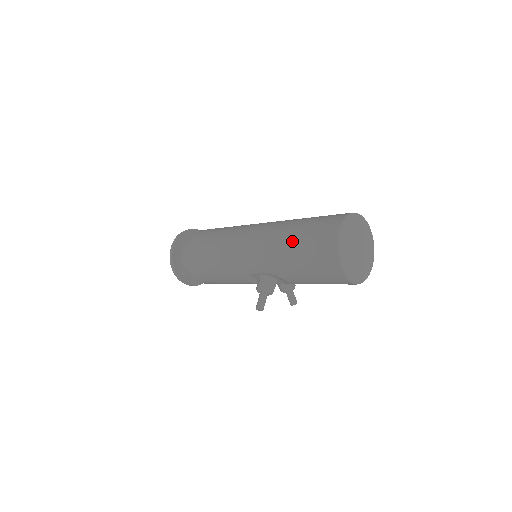
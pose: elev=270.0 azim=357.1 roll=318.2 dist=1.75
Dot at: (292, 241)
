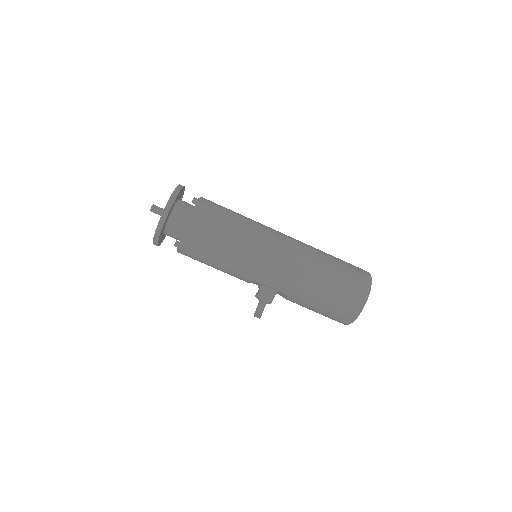
Dot at: (324, 283)
